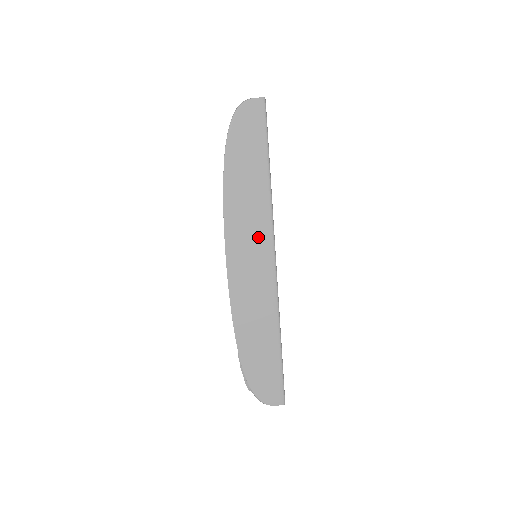
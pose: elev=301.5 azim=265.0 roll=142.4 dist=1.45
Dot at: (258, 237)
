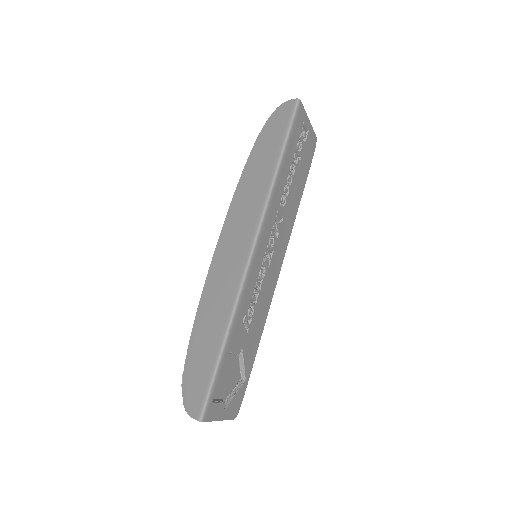
Dot at: (247, 225)
